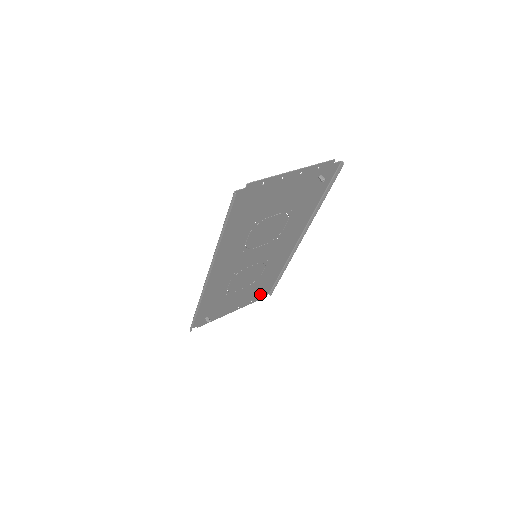
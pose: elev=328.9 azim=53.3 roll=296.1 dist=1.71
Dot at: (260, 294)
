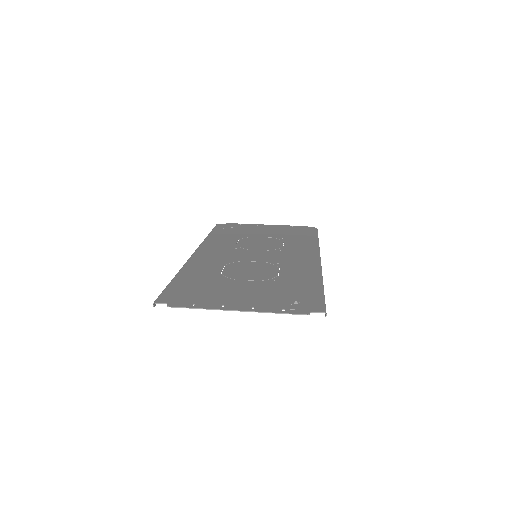
Dot at: (302, 229)
